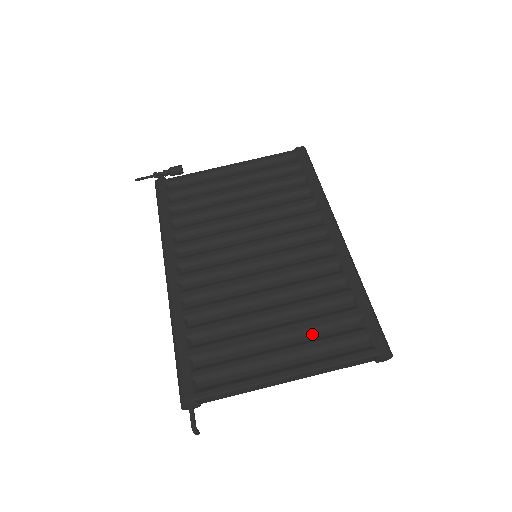
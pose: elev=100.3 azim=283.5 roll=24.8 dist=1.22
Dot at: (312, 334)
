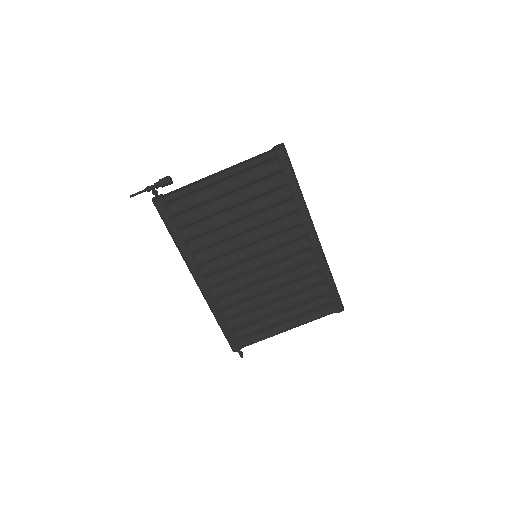
Dot at: (300, 306)
